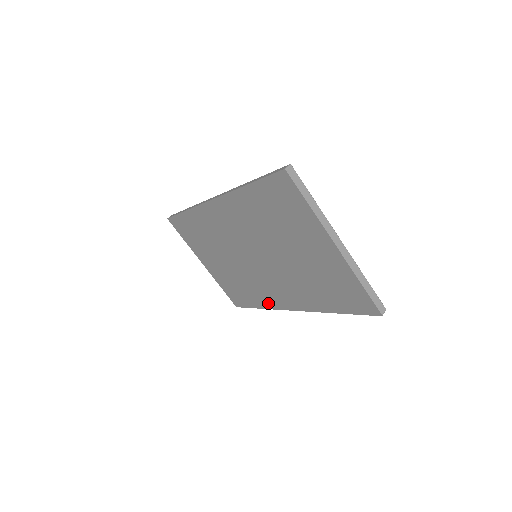
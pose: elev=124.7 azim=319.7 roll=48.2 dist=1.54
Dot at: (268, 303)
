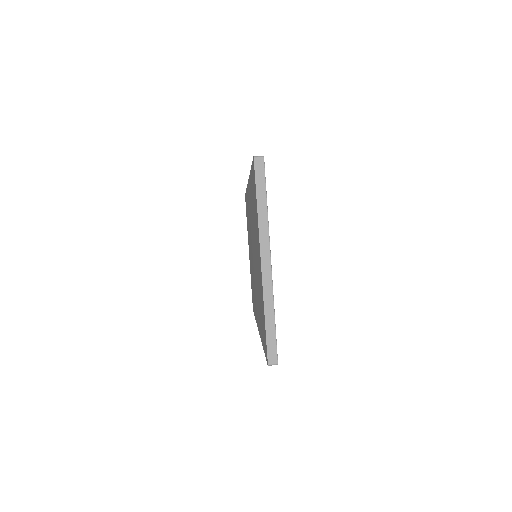
Dot at: occluded
